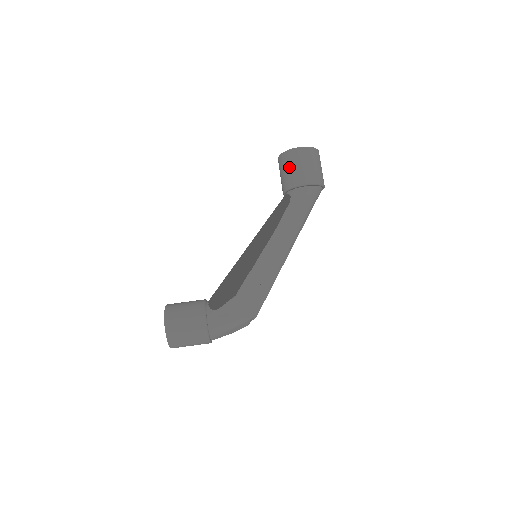
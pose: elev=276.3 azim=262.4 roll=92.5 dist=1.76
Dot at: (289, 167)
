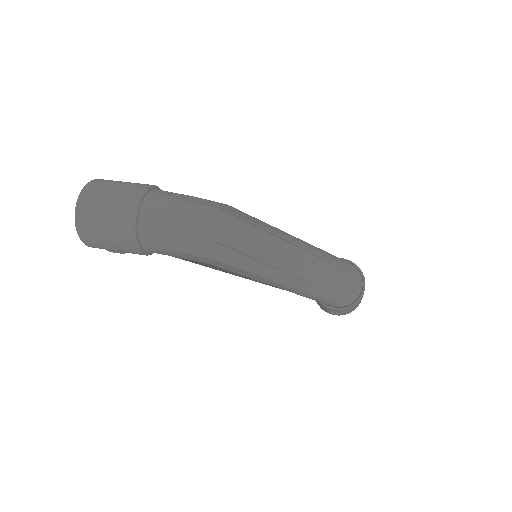
Dot at: occluded
